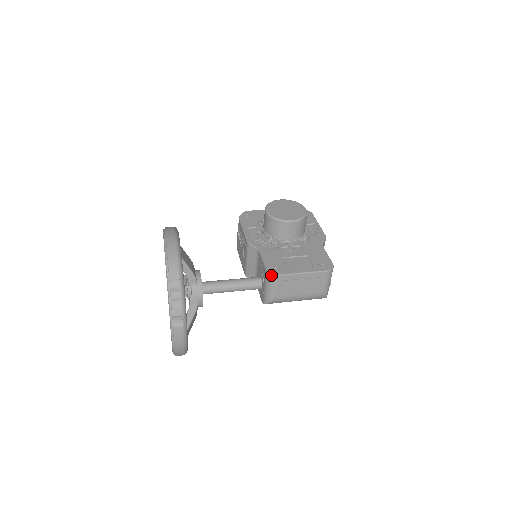
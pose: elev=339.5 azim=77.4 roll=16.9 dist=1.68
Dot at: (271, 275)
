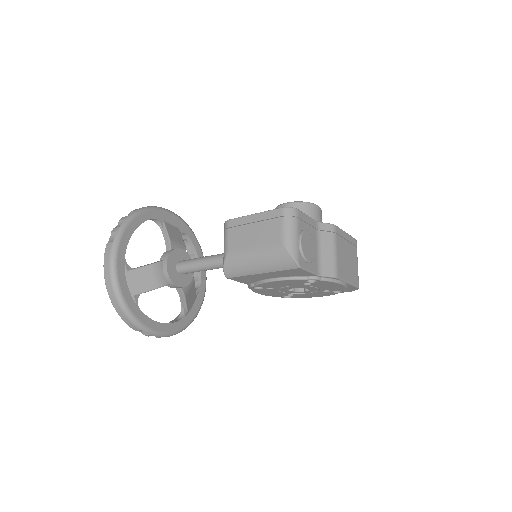
Dot at: (225, 223)
